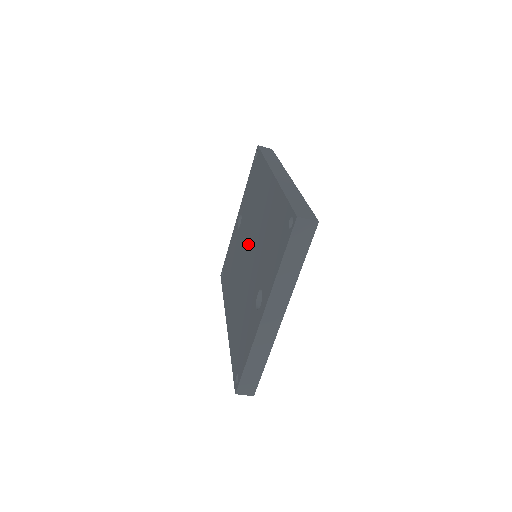
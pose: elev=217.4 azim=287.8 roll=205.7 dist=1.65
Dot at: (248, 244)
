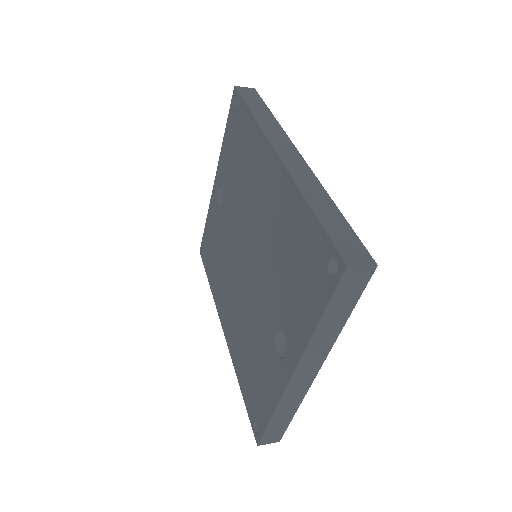
Dot at: (243, 241)
